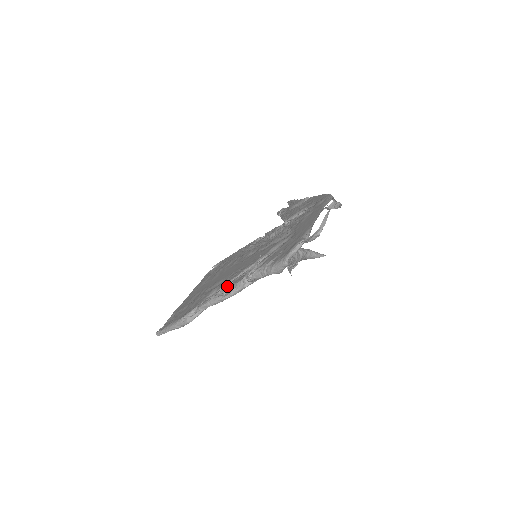
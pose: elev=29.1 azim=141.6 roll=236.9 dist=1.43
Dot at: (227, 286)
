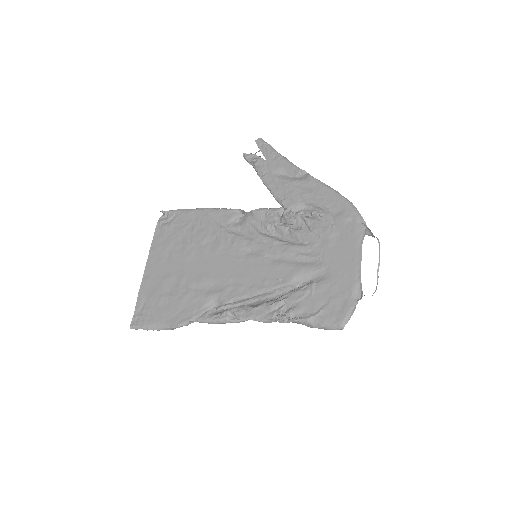
Dot at: (243, 313)
